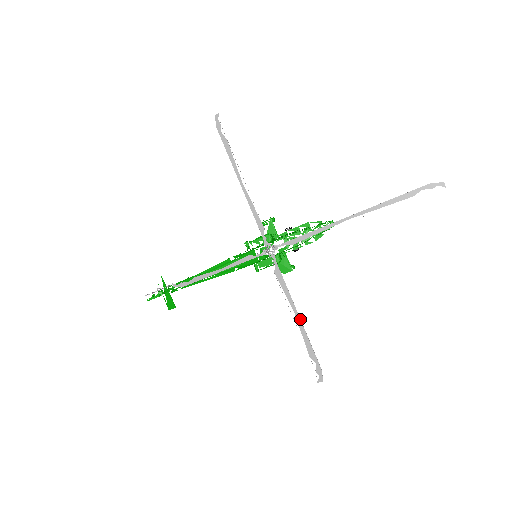
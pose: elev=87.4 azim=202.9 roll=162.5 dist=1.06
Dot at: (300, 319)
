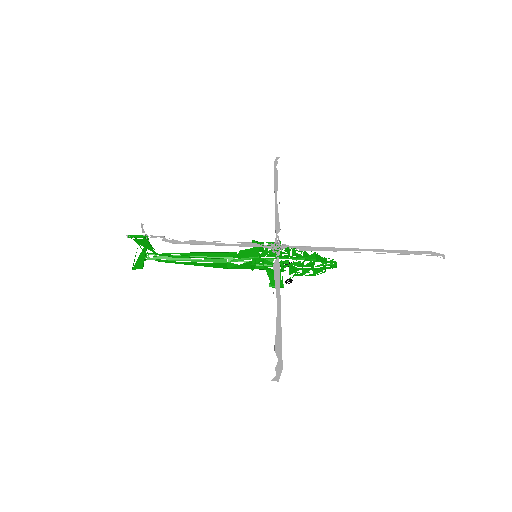
Dot at: (280, 310)
